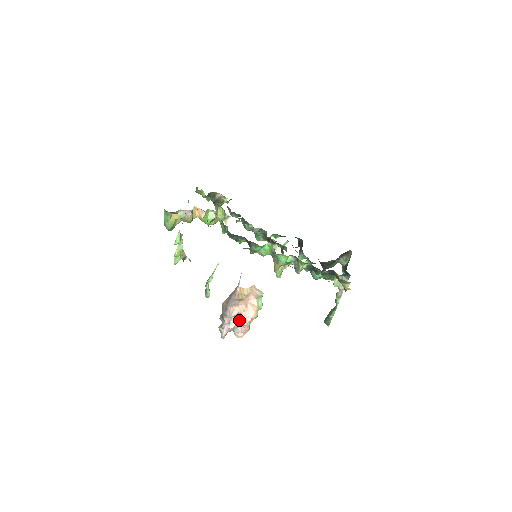
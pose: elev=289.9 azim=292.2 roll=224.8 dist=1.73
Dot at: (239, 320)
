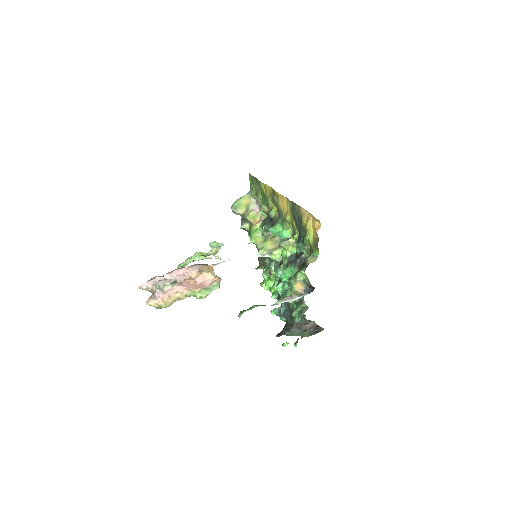
Dot at: occluded
